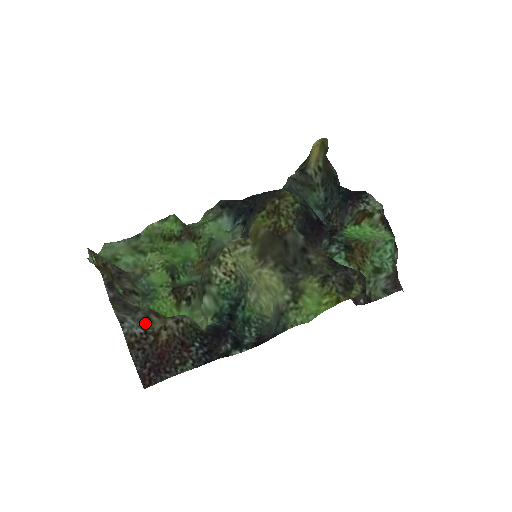
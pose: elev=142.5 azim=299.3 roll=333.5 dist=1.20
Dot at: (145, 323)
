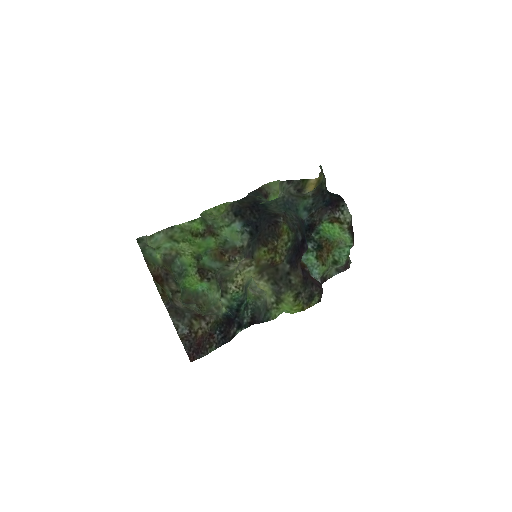
Dot at: (189, 326)
